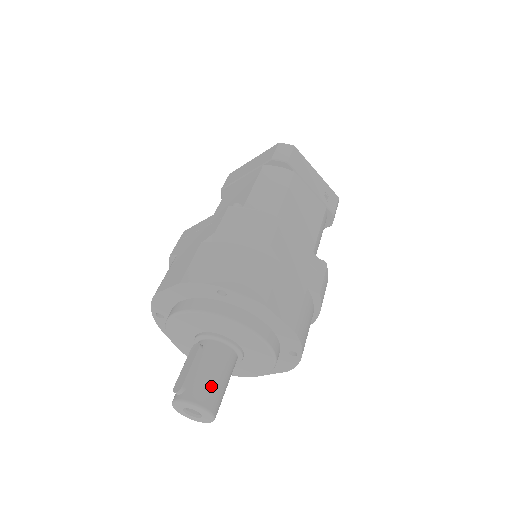
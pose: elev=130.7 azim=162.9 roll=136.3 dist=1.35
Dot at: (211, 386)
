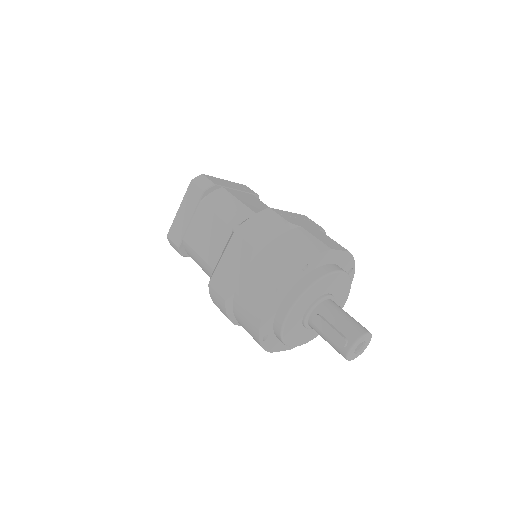
Dot at: (353, 322)
